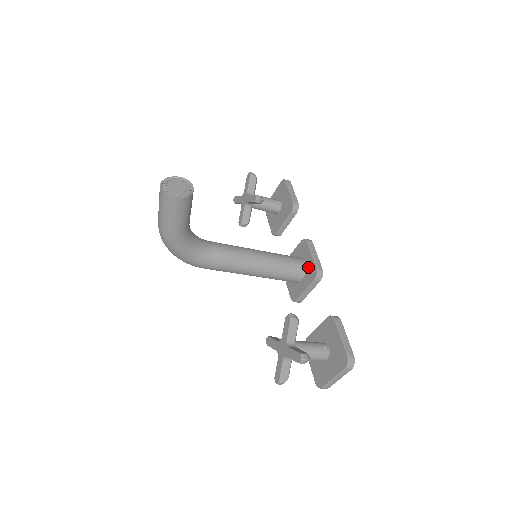
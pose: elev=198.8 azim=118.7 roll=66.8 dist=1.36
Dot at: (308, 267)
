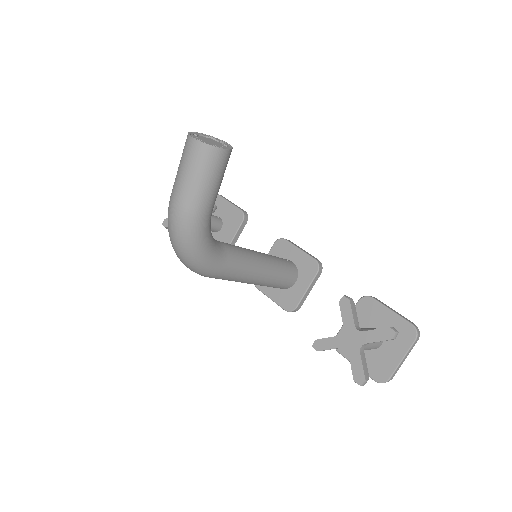
Dot at: (300, 264)
